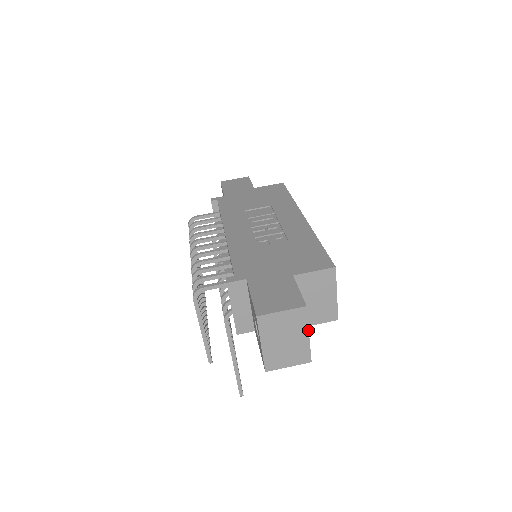
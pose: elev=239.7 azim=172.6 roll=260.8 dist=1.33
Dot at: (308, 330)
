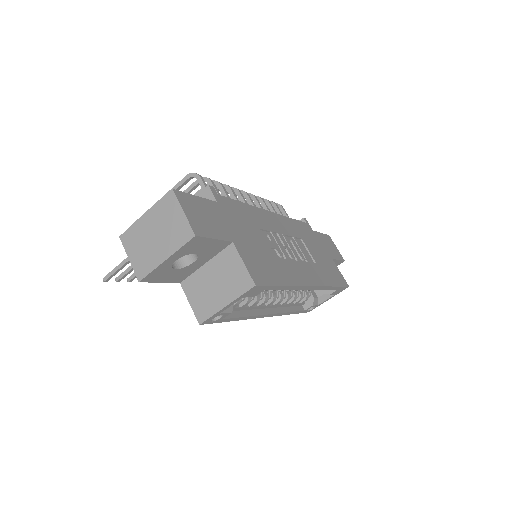
Dot at: (171, 255)
